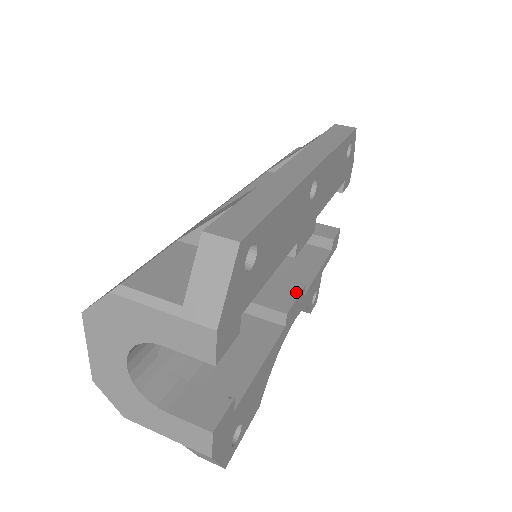
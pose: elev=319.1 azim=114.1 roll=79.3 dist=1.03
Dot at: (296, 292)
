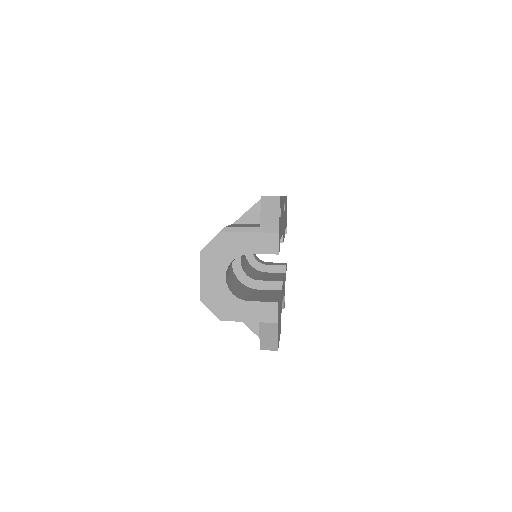
Dot at: (281, 277)
